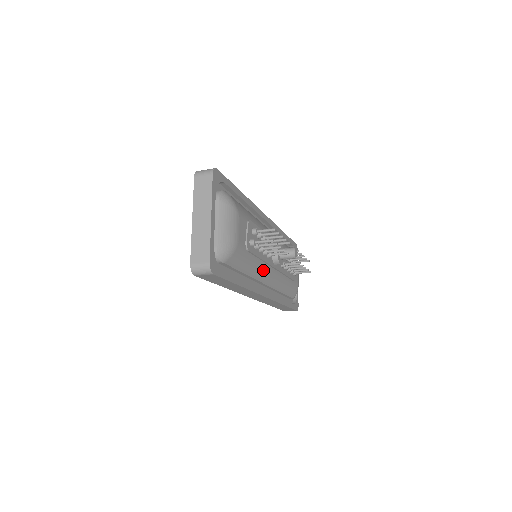
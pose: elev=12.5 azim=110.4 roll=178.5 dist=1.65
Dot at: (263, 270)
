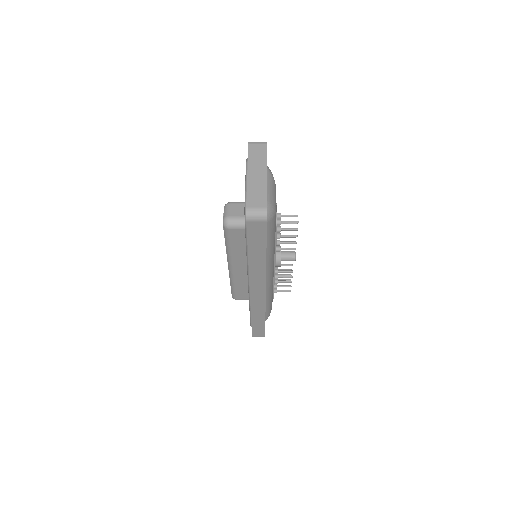
Dot at: (272, 260)
